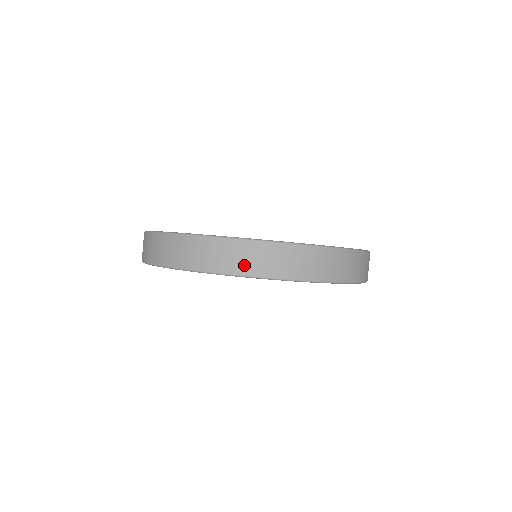
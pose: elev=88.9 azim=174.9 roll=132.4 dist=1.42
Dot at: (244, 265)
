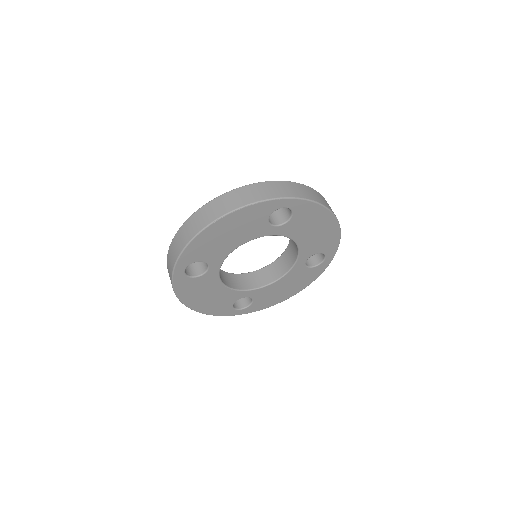
Dot at: (209, 217)
